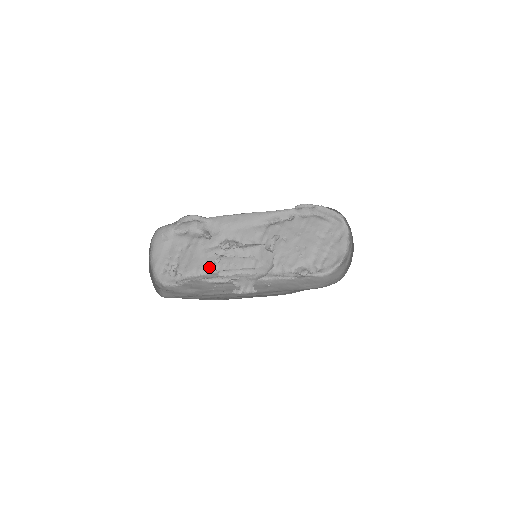
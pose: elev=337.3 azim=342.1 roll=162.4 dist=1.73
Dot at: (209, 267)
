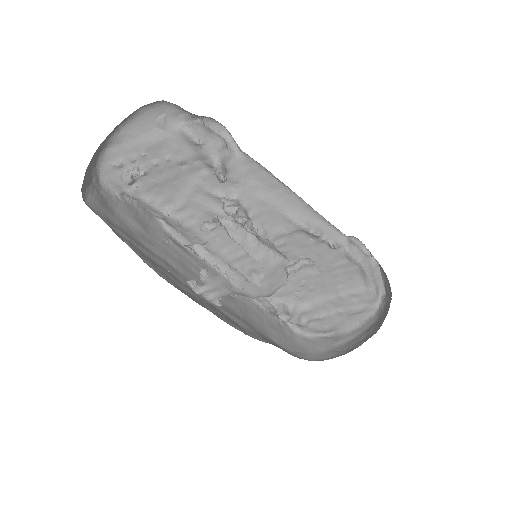
Dot at: (183, 212)
